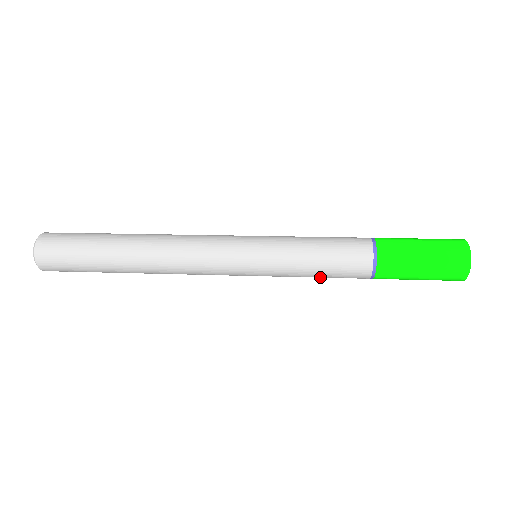
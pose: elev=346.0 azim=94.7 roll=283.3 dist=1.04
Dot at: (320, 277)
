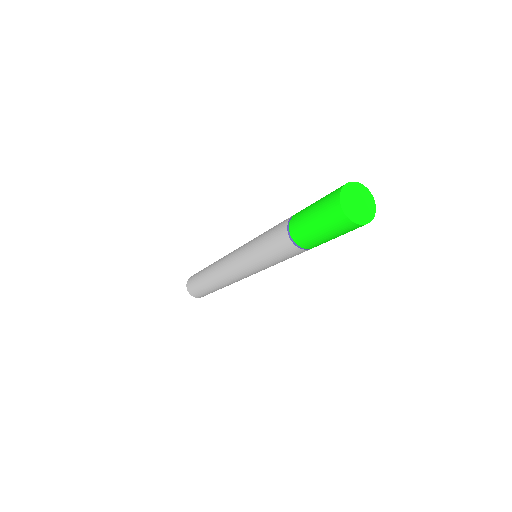
Dot at: occluded
